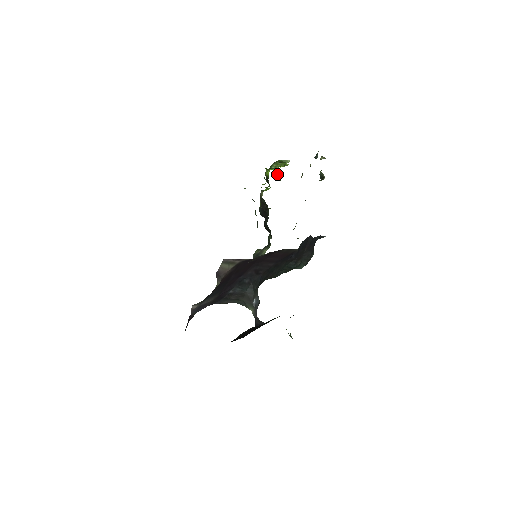
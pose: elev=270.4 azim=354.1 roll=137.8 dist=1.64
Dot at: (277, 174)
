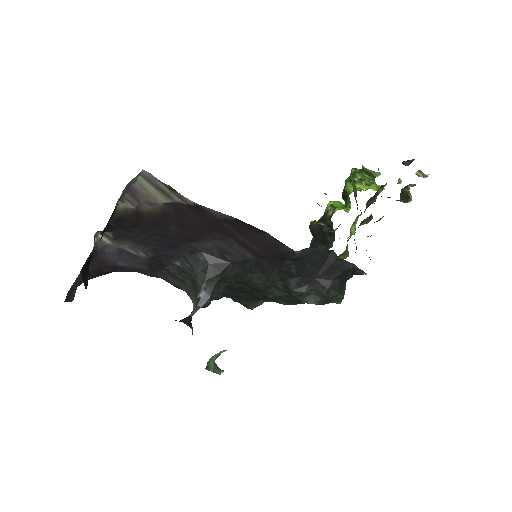
Dot at: occluded
